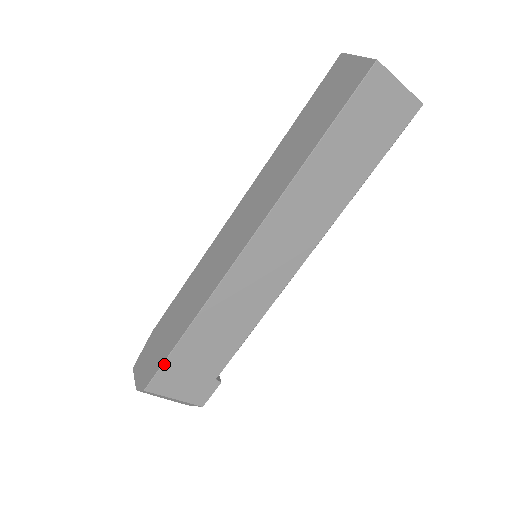
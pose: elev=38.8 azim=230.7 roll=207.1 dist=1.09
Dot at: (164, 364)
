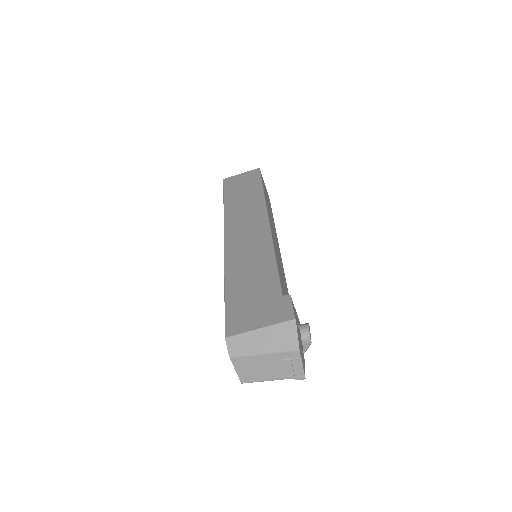
Dot at: (226, 312)
